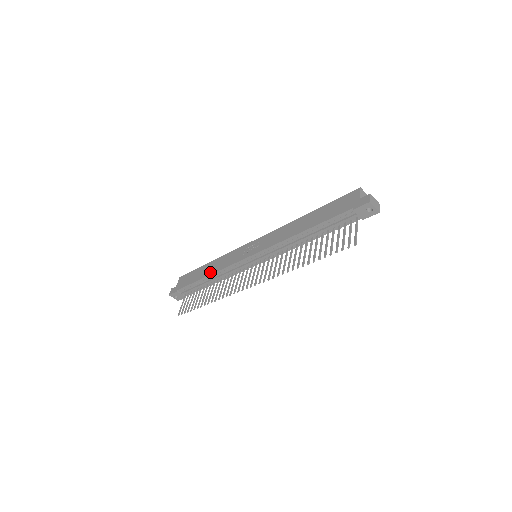
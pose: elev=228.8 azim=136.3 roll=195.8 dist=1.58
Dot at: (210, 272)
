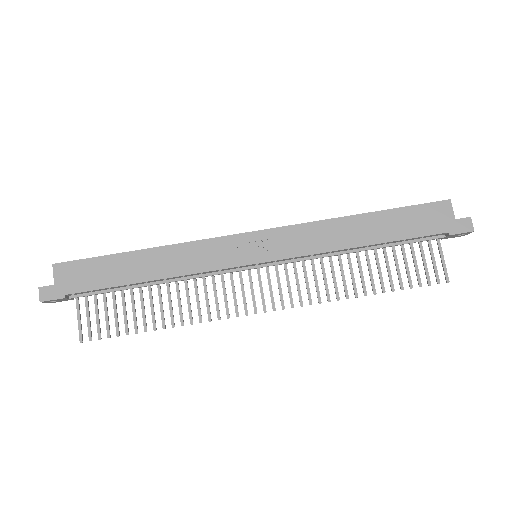
Dot at: (158, 274)
